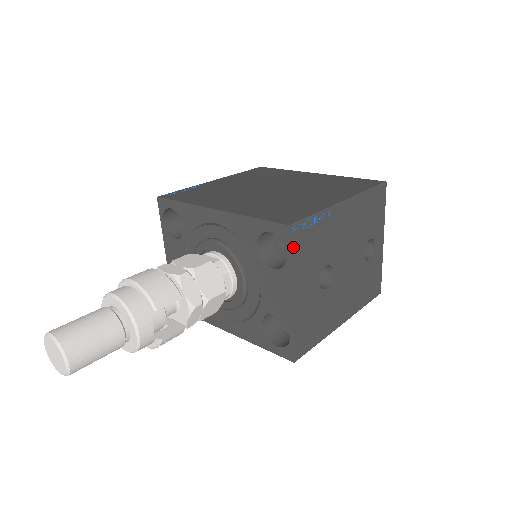
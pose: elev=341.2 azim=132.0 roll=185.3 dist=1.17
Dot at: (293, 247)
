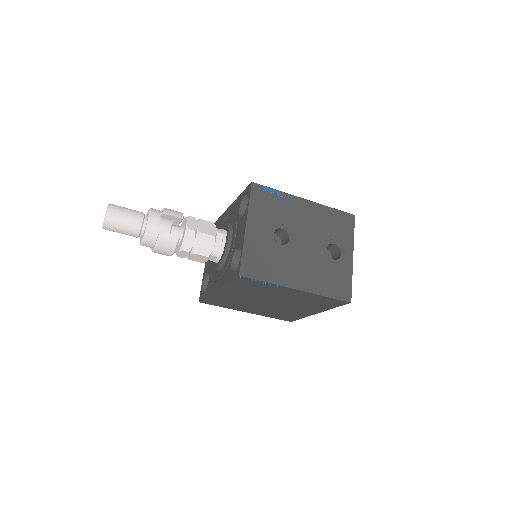
Dot at: (252, 195)
